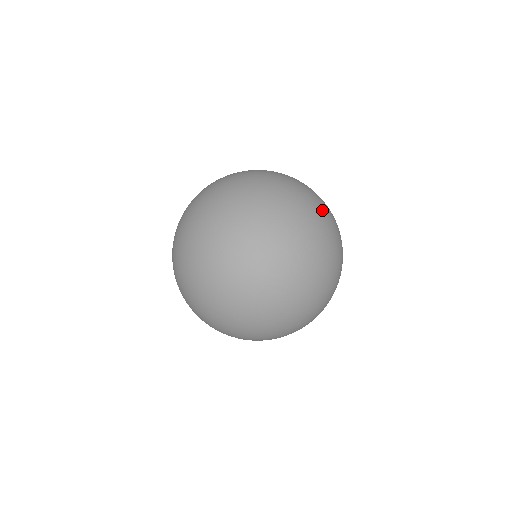
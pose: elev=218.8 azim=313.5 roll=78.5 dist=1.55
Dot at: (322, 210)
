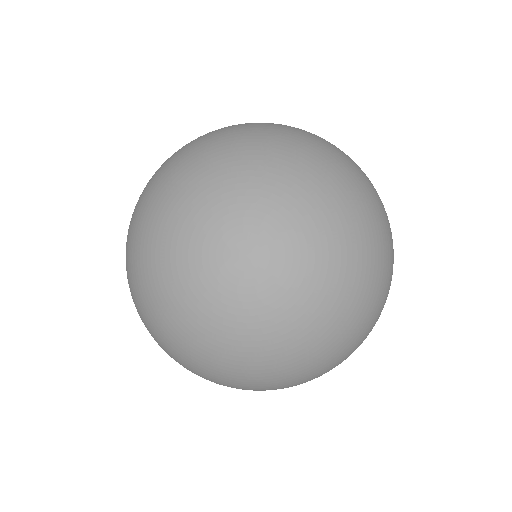
Dot at: occluded
